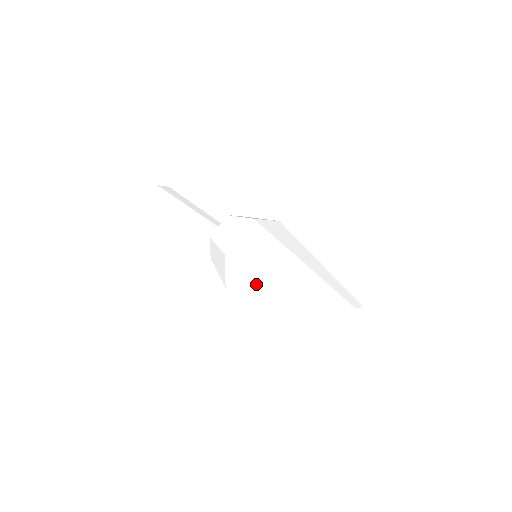
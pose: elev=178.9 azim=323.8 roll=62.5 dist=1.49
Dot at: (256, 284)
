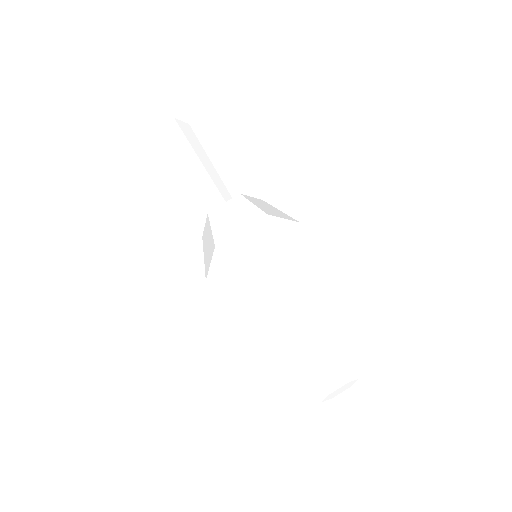
Dot at: (240, 296)
